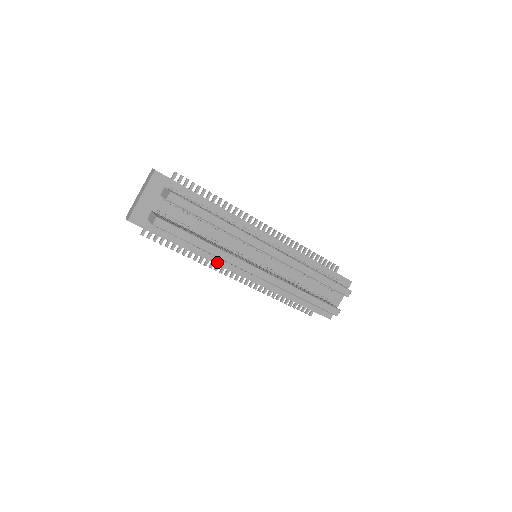
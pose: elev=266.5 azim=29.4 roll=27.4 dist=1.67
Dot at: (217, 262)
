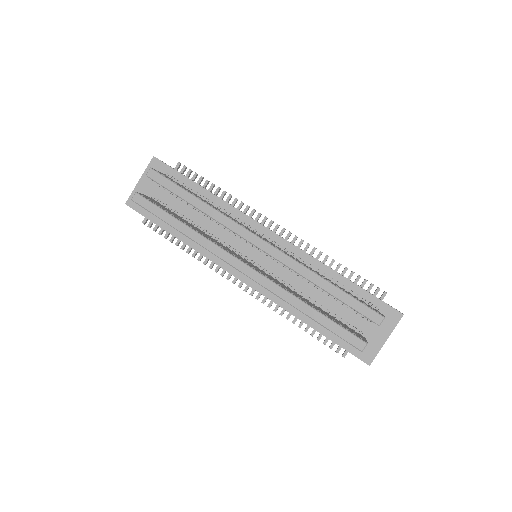
Dot at: (211, 258)
